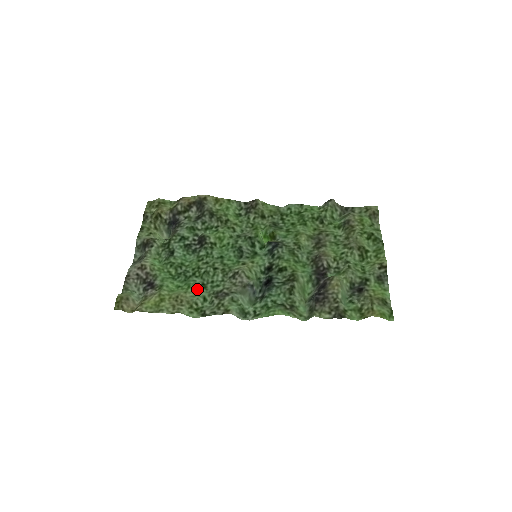
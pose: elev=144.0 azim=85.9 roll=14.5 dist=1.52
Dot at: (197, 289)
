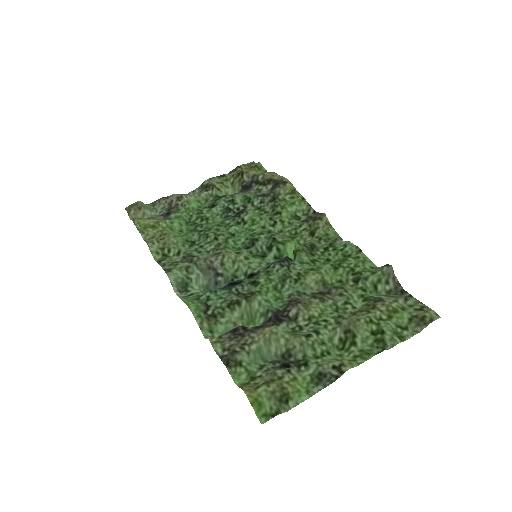
Dot at: (184, 241)
